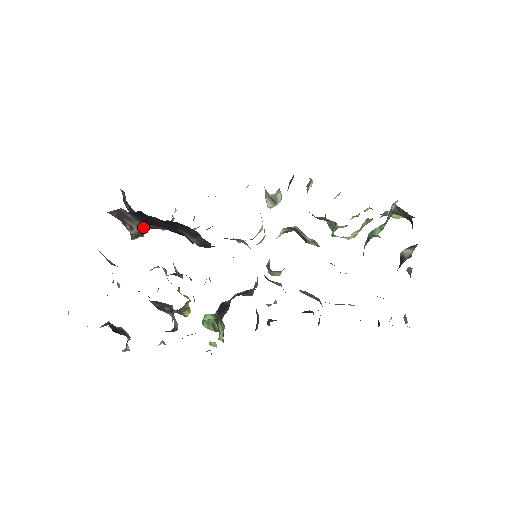
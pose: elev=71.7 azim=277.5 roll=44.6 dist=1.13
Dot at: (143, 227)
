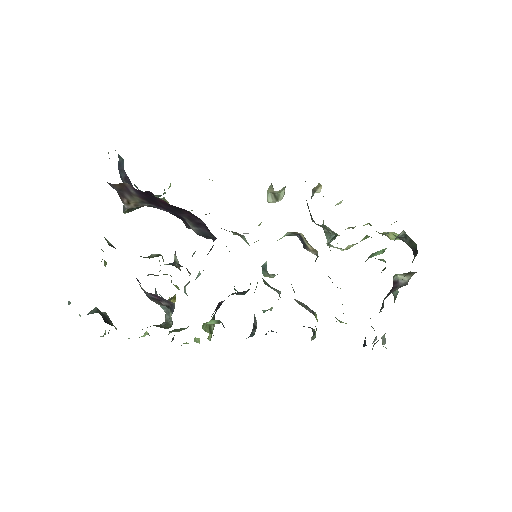
Dot at: (141, 203)
